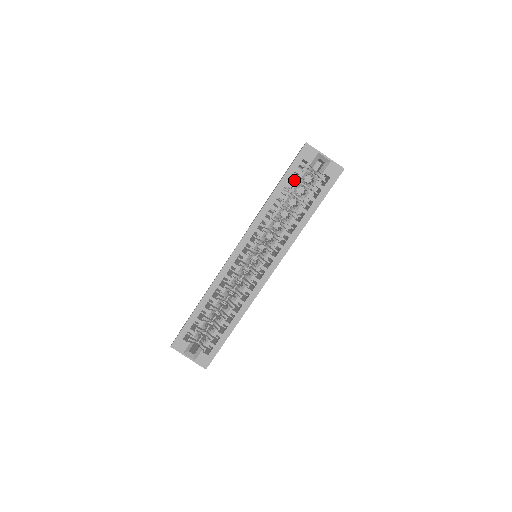
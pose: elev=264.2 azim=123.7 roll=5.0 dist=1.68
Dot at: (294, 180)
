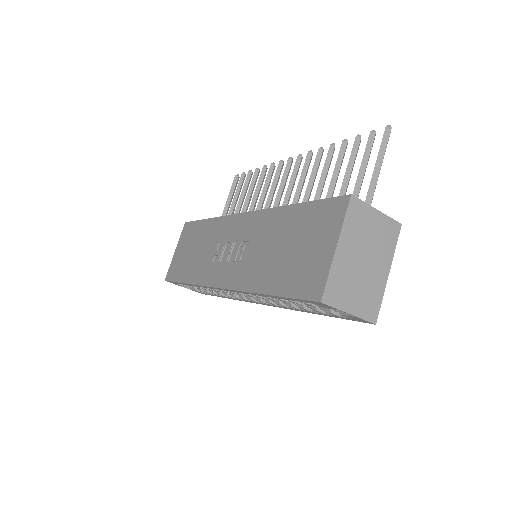
Dot at: occluded
